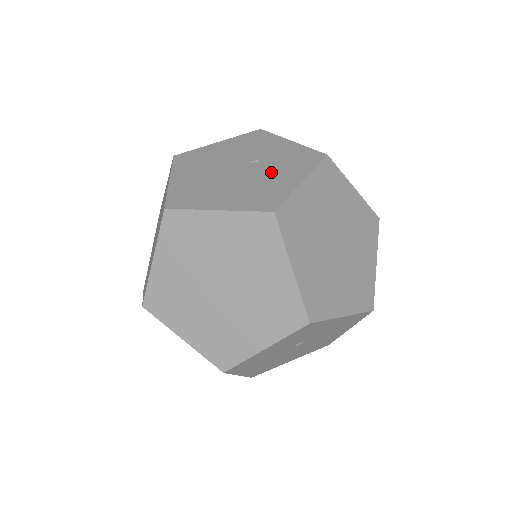
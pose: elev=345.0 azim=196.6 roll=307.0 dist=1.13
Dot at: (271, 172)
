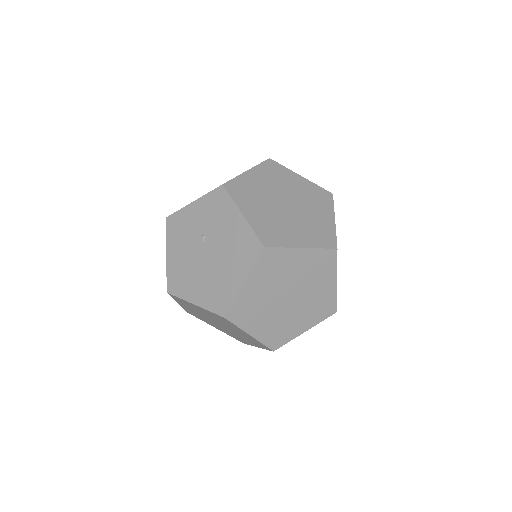
Dot at: (222, 232)
